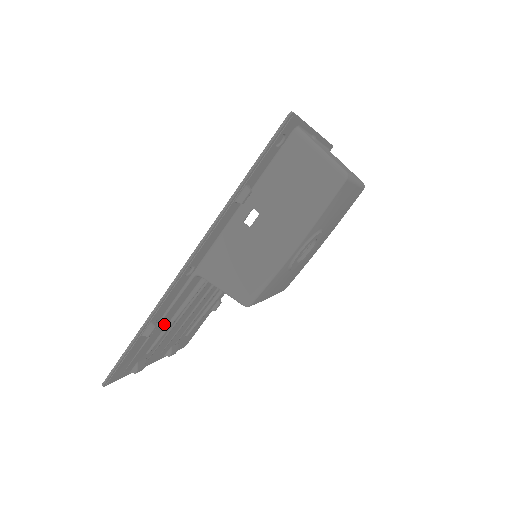
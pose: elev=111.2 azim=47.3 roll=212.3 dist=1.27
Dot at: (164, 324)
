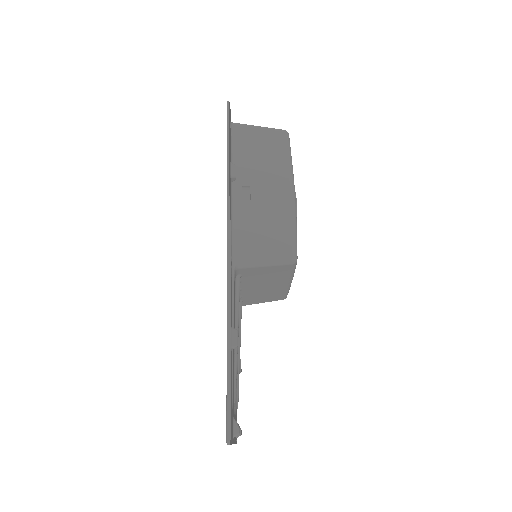
Dot at: occluded
